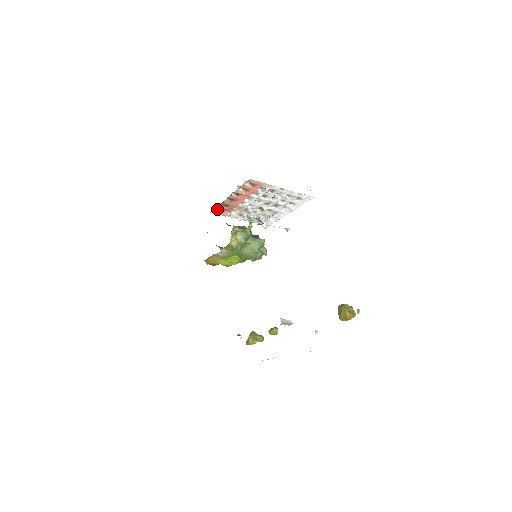
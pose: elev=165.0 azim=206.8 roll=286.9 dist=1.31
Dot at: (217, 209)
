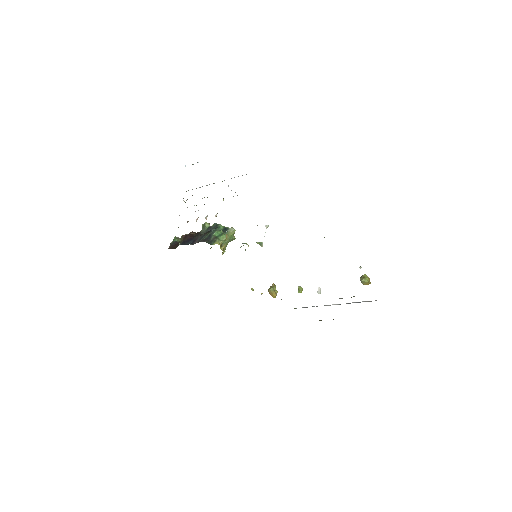
Dot at: occluded
